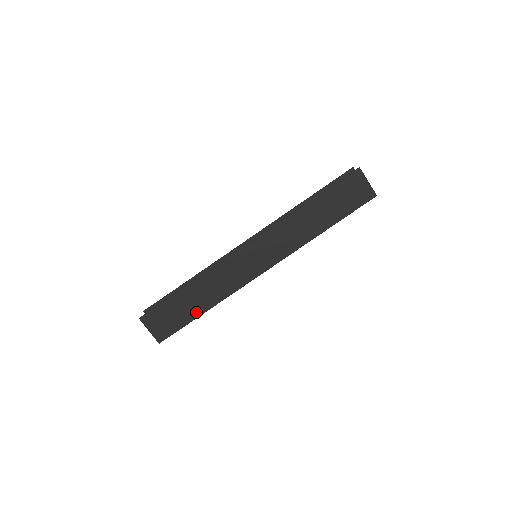
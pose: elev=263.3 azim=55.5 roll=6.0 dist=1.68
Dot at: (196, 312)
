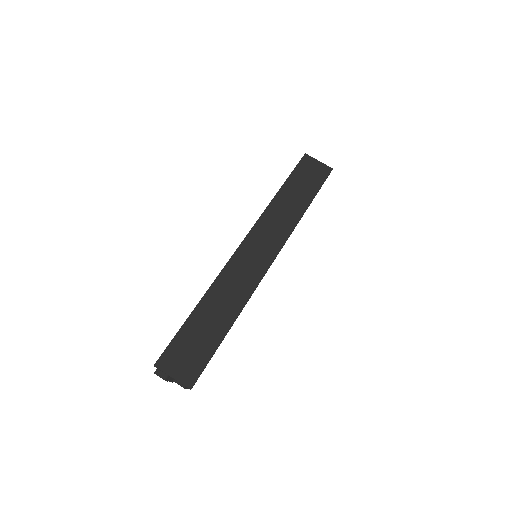
Dot at: (220, 331)
